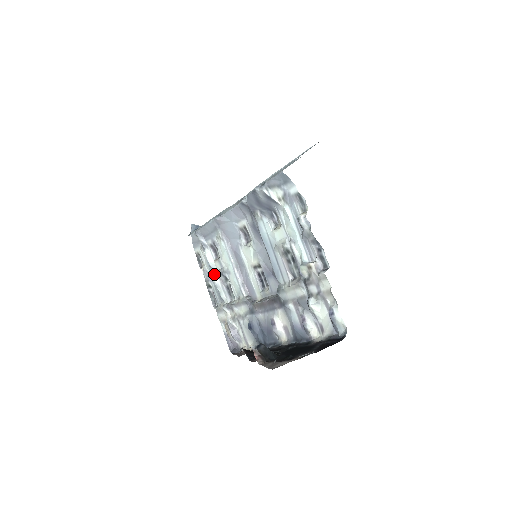
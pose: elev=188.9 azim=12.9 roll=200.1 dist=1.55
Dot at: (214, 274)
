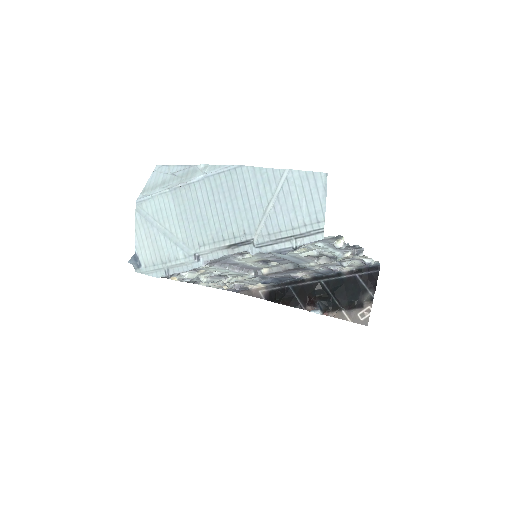
Dot at: (201, 279)
